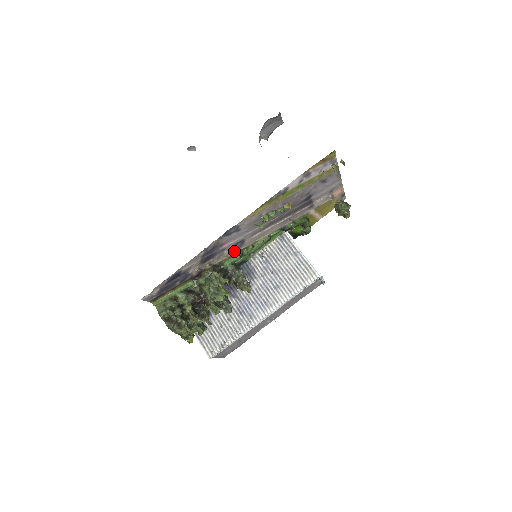
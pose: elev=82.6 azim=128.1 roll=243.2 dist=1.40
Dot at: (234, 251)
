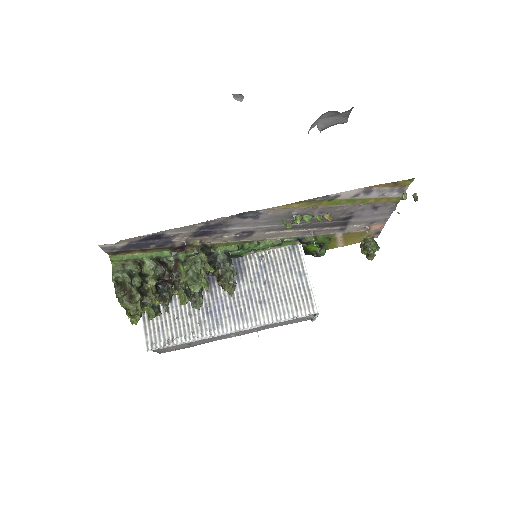
Dot at: (235, 239)
